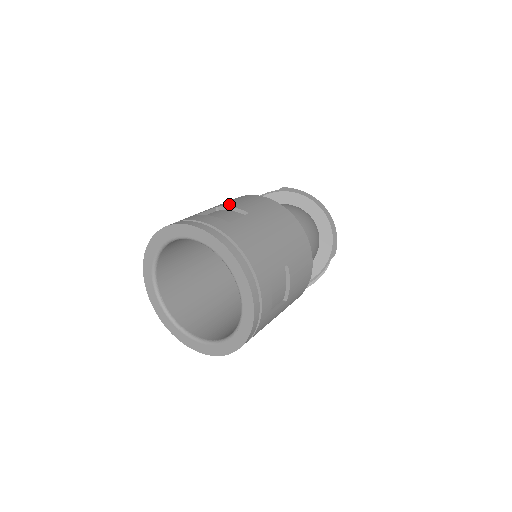
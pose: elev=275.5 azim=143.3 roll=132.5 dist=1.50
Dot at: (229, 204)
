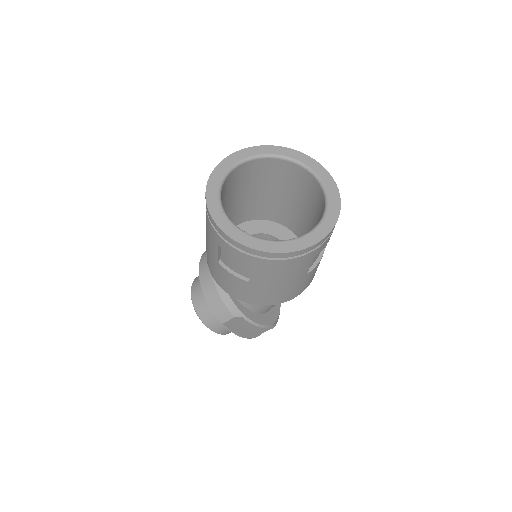
Dot at: occluded
